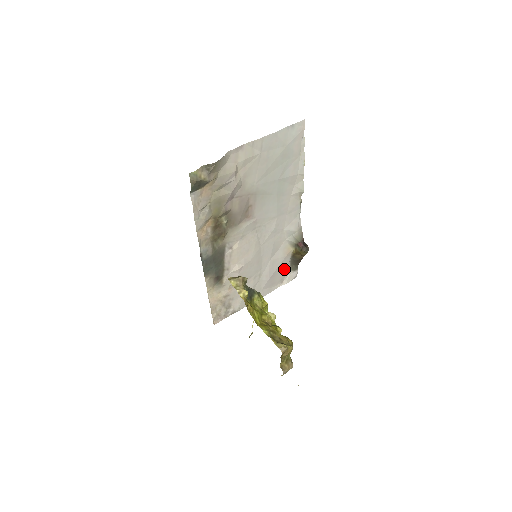
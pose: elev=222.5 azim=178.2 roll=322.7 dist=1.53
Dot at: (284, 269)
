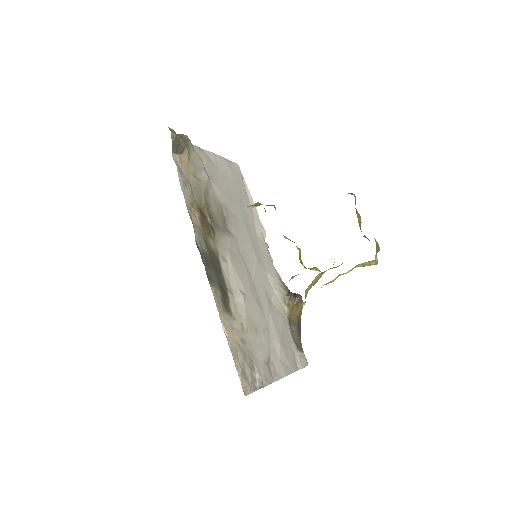
Dot at: (289, 341)
